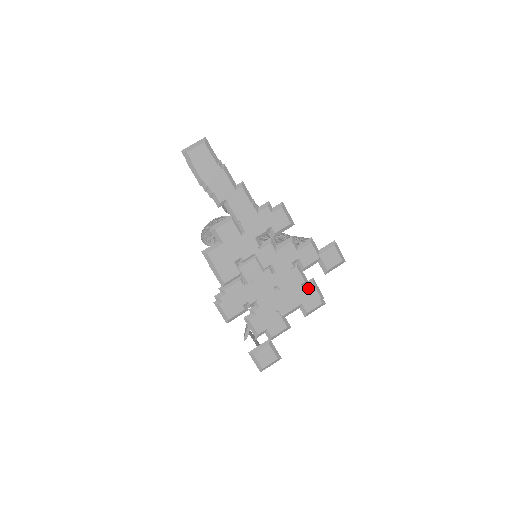
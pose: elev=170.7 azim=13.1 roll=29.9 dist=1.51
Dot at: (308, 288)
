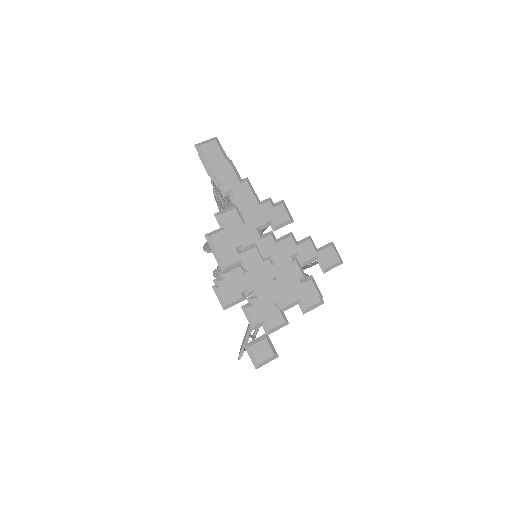
Dot at: (307, 283)
